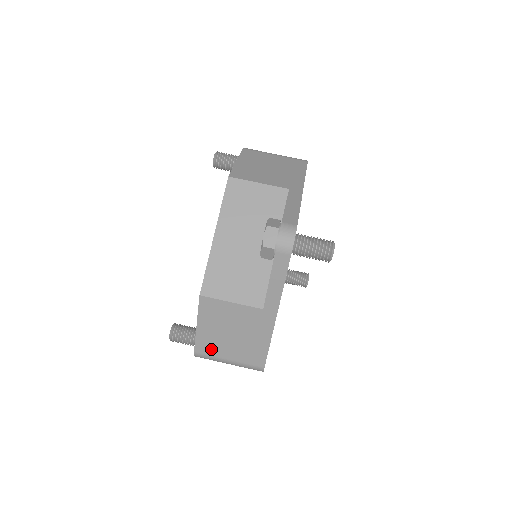
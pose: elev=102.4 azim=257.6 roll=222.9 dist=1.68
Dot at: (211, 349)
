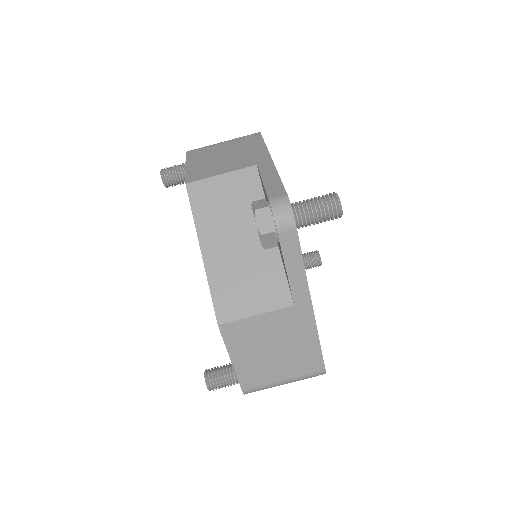
Dot at: (258, 378)
